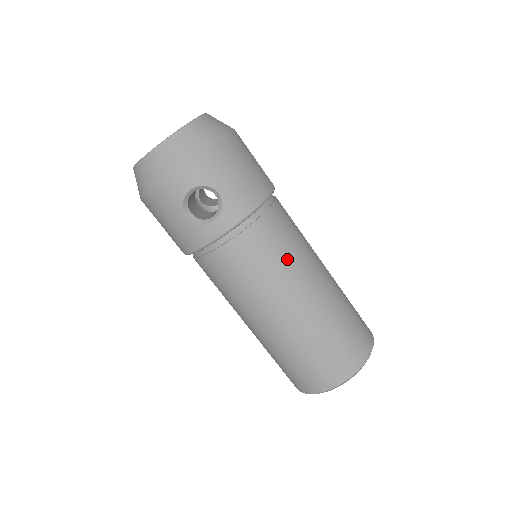
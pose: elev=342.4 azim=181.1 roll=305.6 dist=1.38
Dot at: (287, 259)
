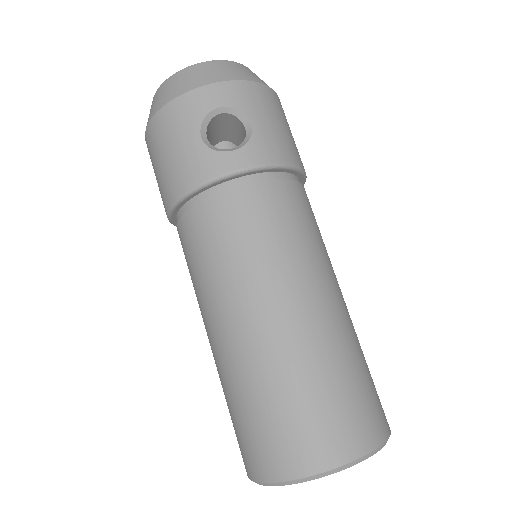
Dot at: (306, 242)
